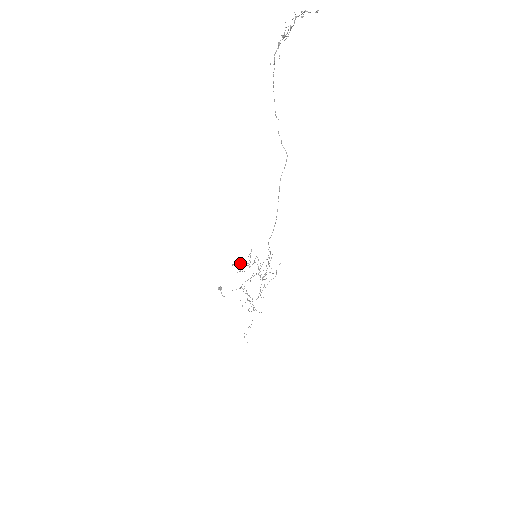
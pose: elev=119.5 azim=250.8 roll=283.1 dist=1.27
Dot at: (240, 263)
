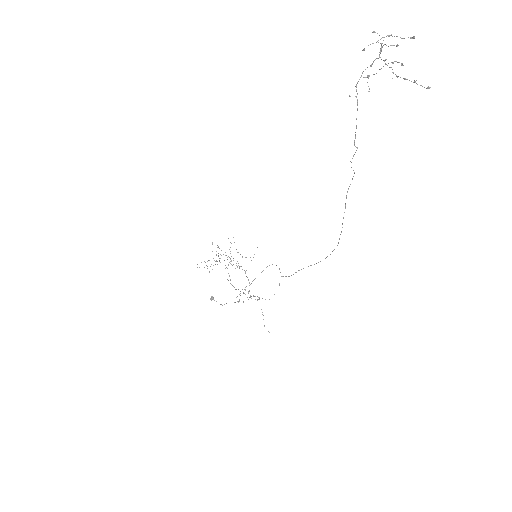
Dot at: occluded
